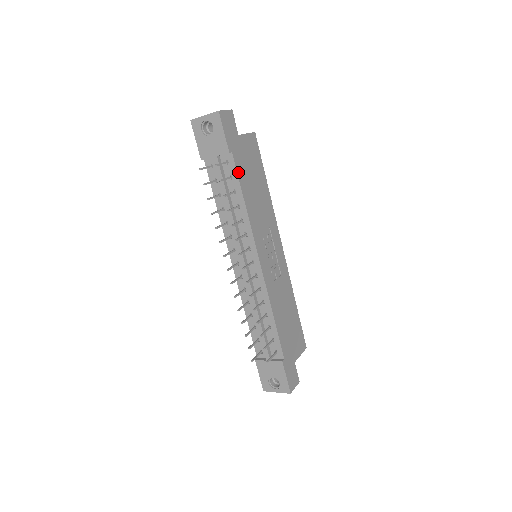
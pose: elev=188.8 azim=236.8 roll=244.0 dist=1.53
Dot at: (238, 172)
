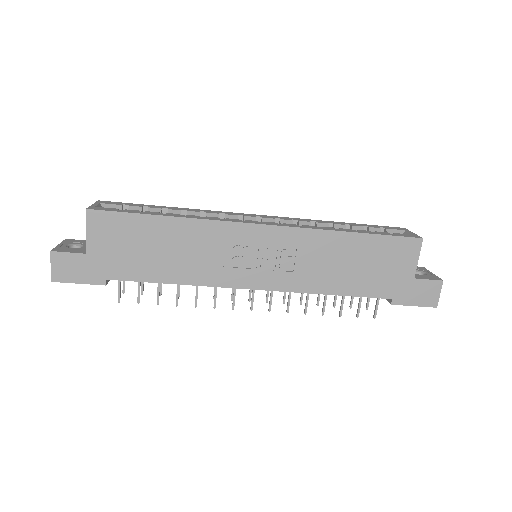
Dot at: (134, 279)
